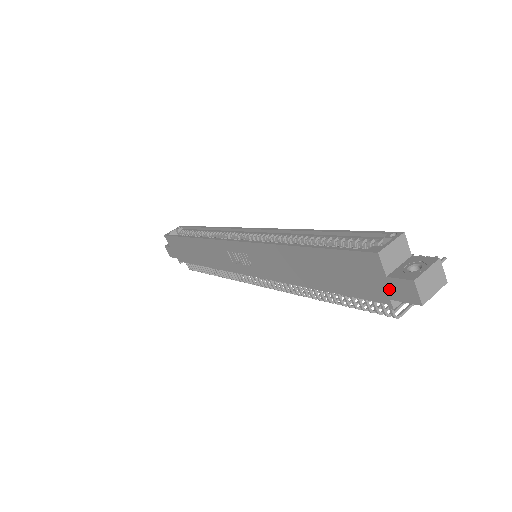
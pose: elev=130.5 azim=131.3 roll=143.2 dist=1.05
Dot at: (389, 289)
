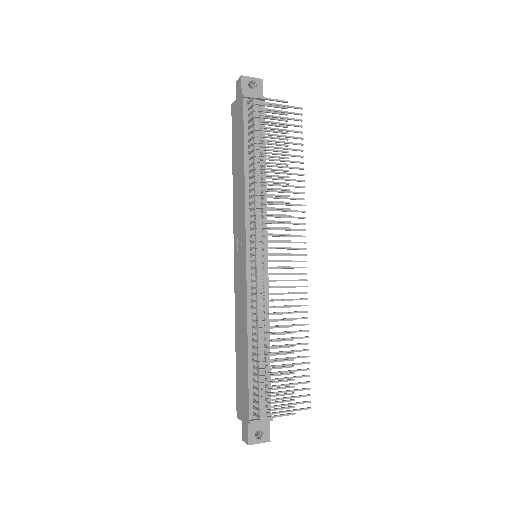
Dot at: (239, 97)
